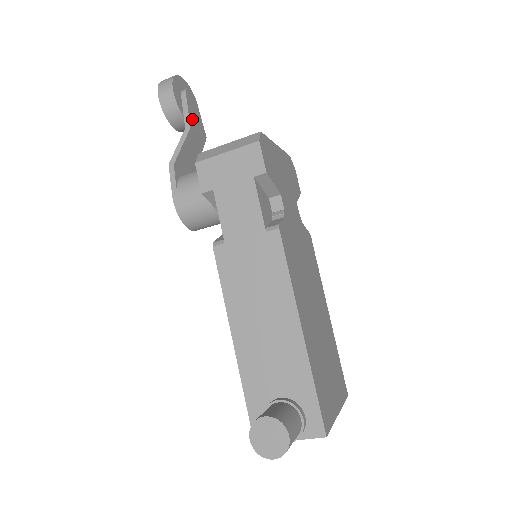
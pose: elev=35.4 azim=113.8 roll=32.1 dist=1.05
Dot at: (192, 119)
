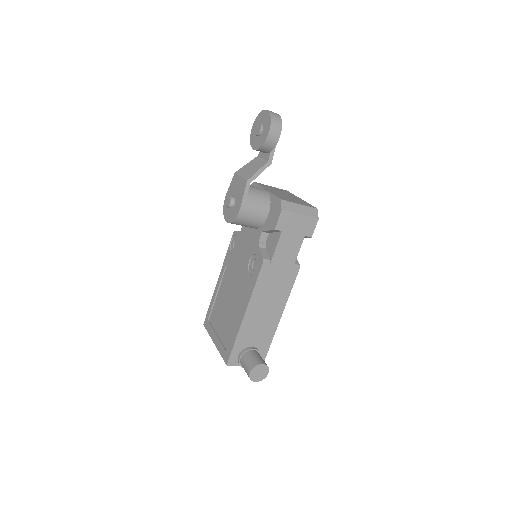
Dot at: (271, 154)
